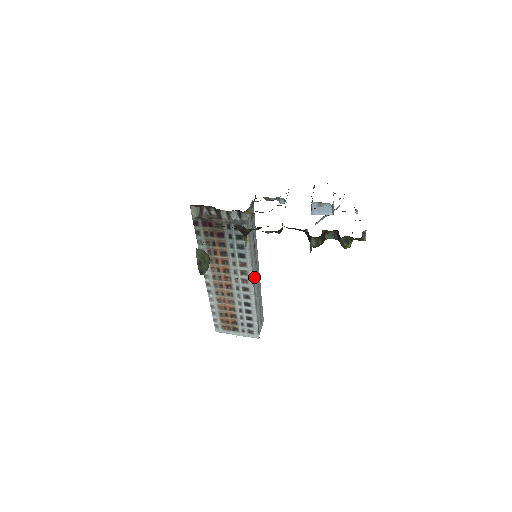
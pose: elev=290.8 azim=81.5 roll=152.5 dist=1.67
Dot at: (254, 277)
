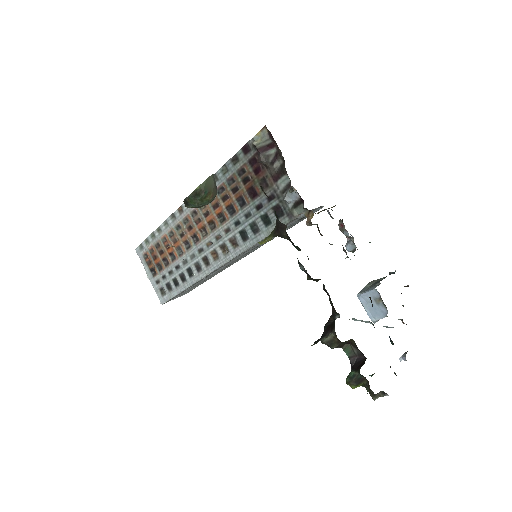
Dot at: (228, 263)
